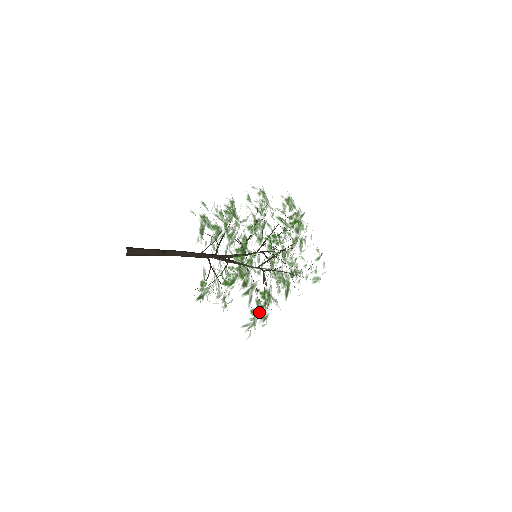
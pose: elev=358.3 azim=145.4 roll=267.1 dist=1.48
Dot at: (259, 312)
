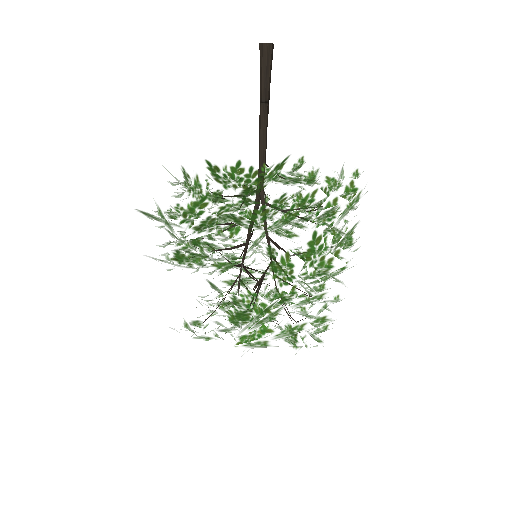
Dot at: occluded
